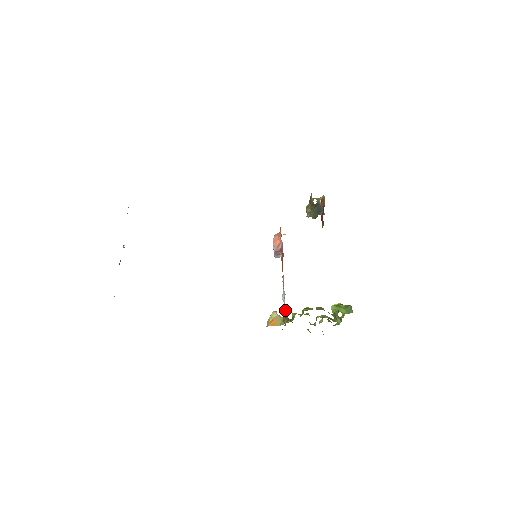
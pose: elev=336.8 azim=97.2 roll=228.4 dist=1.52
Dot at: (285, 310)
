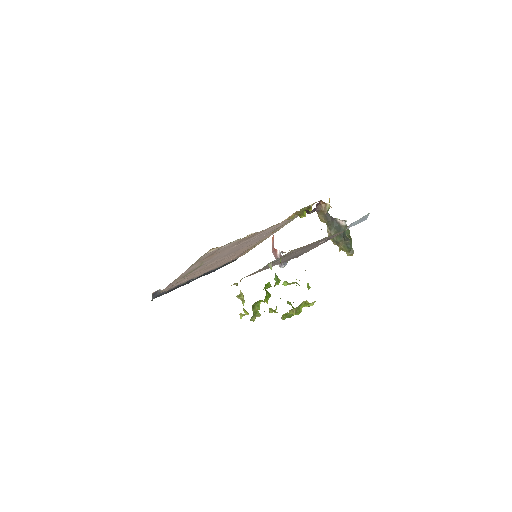
Dot at: occluded
